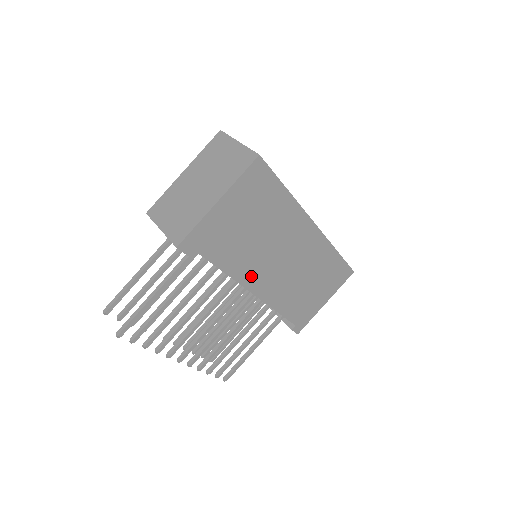
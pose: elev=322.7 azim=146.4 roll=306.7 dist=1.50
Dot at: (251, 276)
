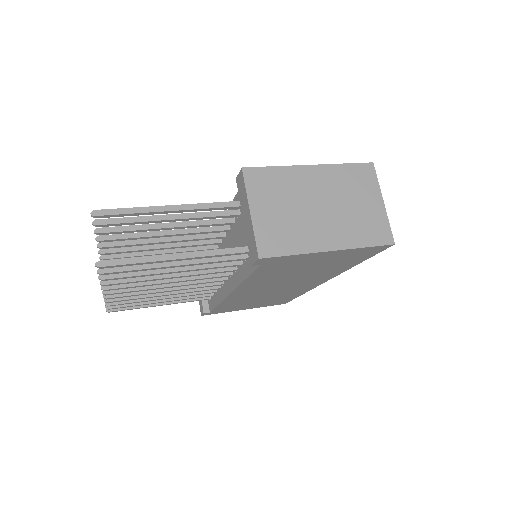
Dot at: (250, 287)
